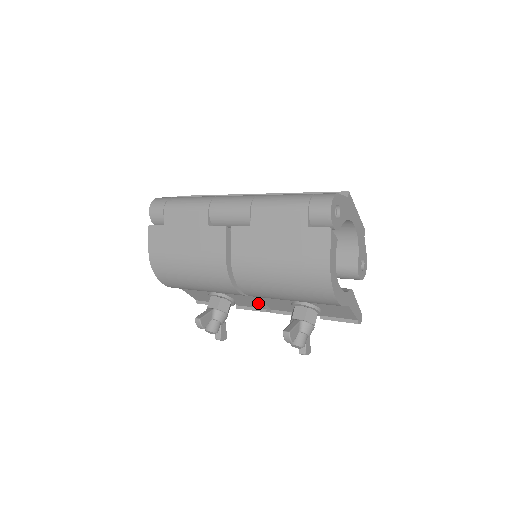
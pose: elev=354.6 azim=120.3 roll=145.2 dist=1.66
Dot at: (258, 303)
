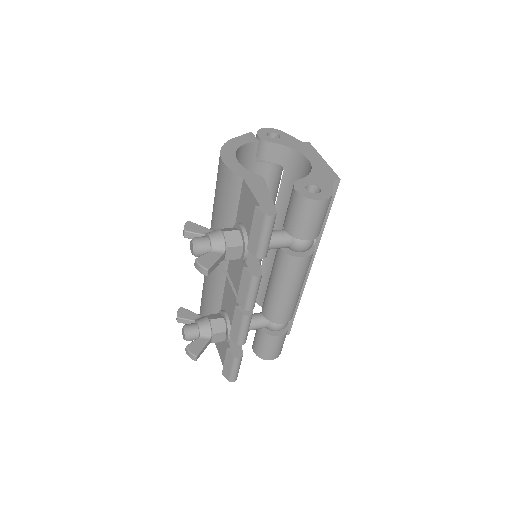
Dot at: (234, 297)
